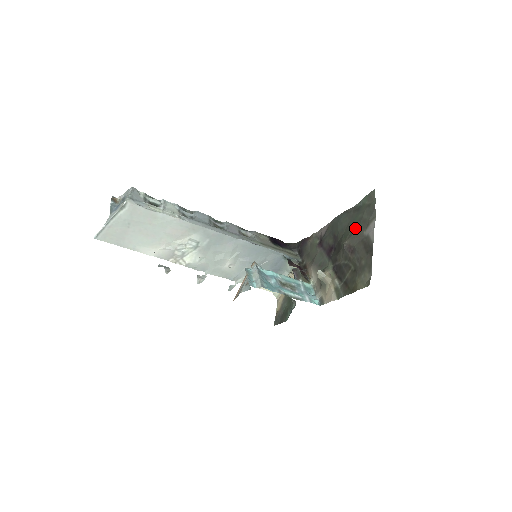
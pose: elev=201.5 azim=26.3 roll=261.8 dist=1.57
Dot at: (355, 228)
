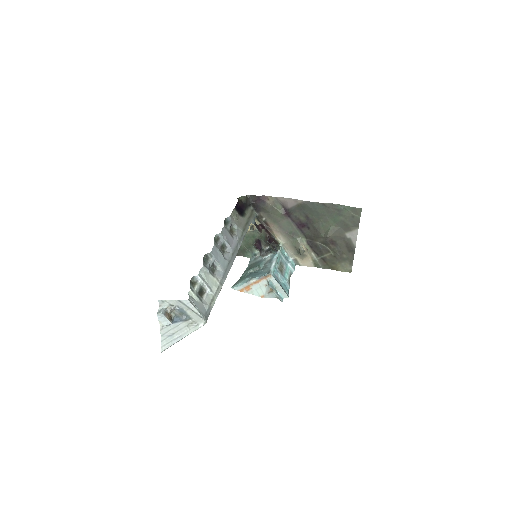
Dot at: (336, 226)
